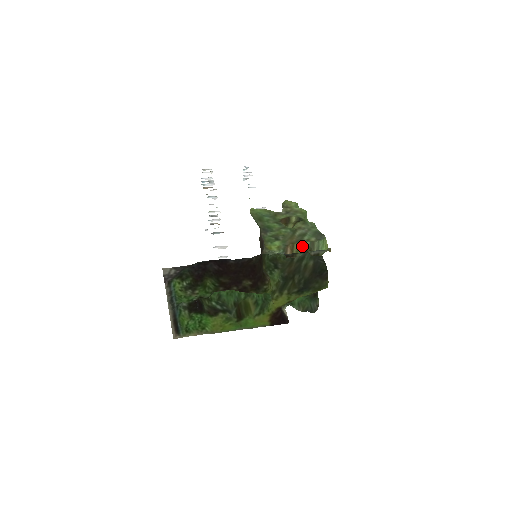
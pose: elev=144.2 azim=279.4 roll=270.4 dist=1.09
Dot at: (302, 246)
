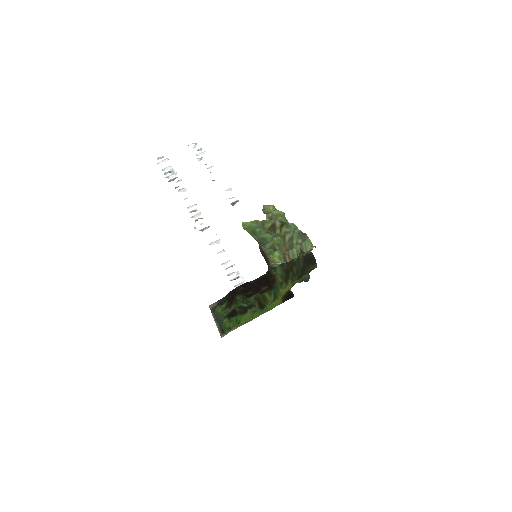
Dot at: (295, 250)
